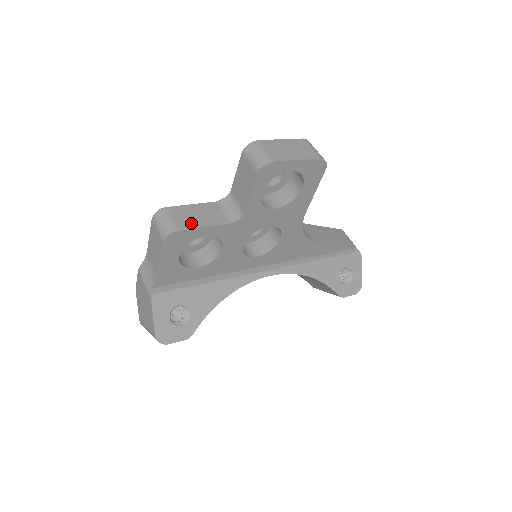
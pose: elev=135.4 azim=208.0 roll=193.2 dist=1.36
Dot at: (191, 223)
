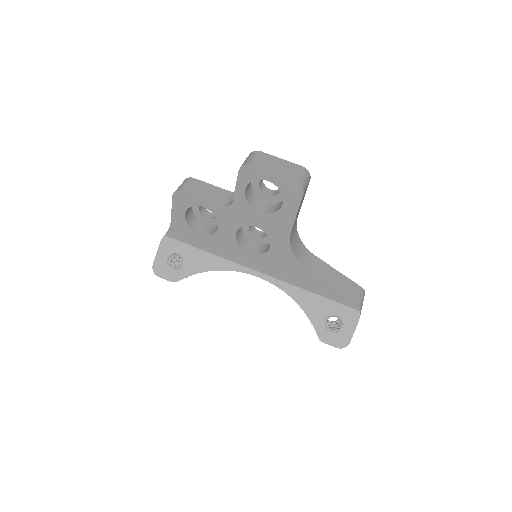
Dot at: (196, 192)
